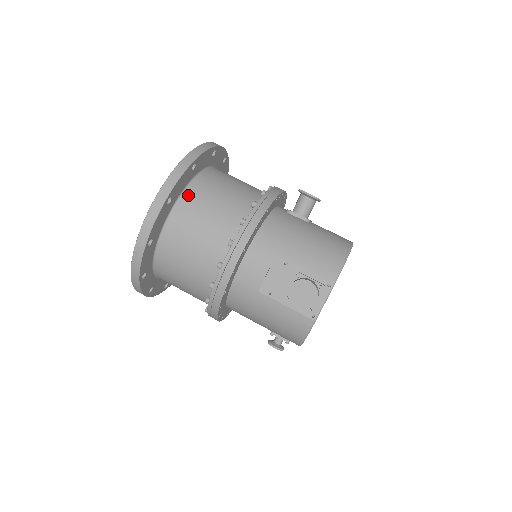
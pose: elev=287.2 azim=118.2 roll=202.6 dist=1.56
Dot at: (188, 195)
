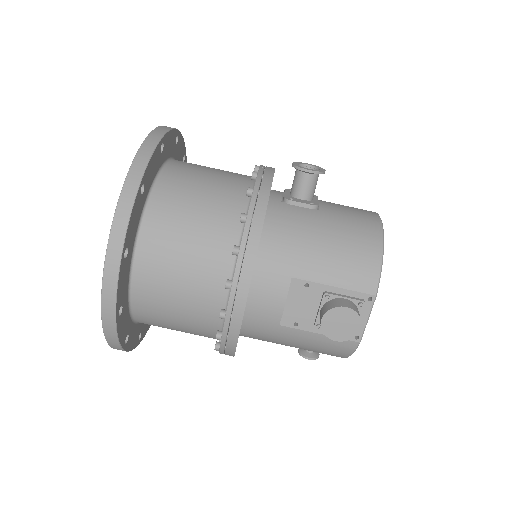
Dot at: (148, 229)
